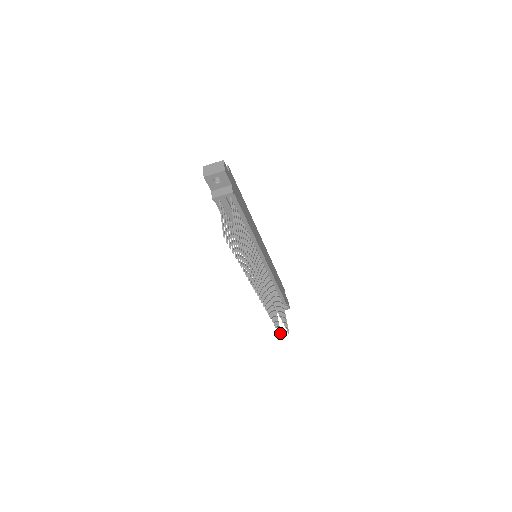
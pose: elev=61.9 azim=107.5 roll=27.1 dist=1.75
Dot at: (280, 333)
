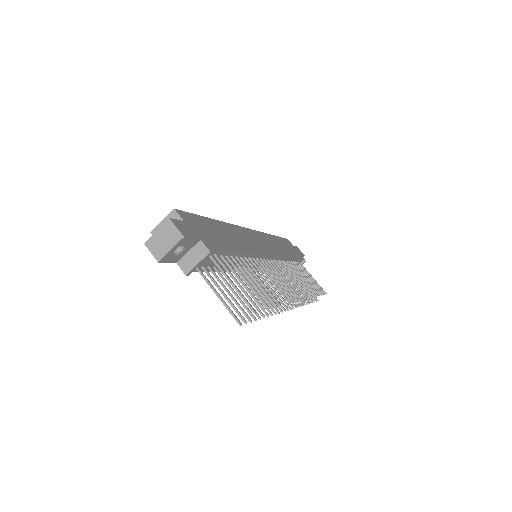
Dot at: (316, 298)
